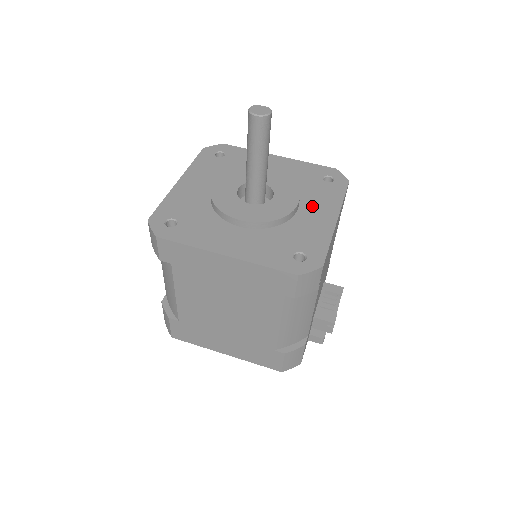
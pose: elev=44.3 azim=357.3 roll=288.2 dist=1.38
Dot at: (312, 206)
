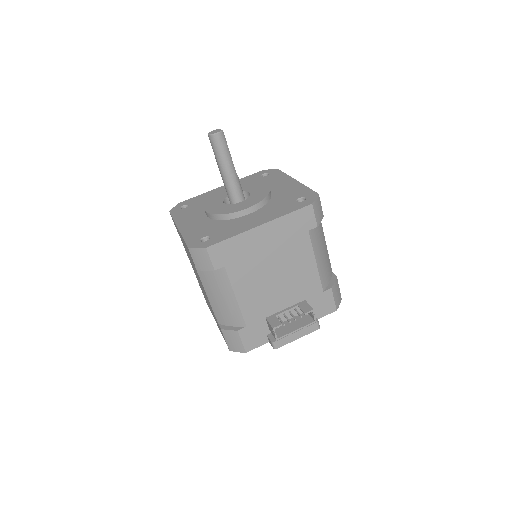
Dot at: (260, 214)
